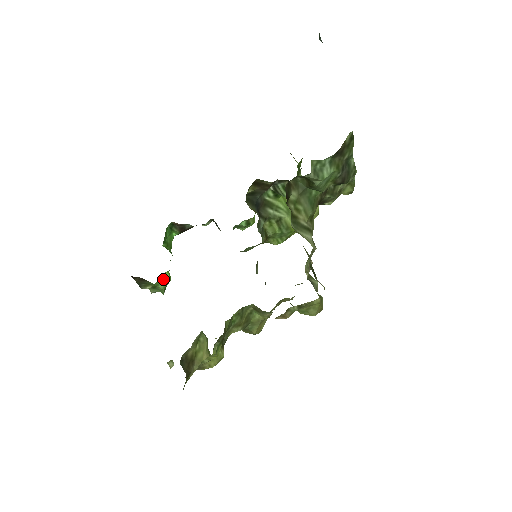
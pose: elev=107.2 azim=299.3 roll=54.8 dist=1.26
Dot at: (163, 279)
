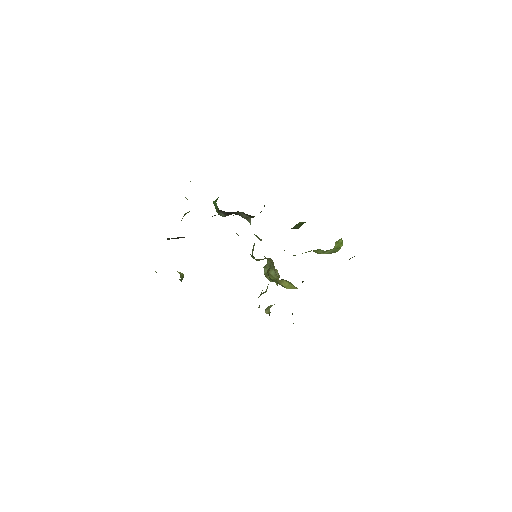
Dot at: occluded
